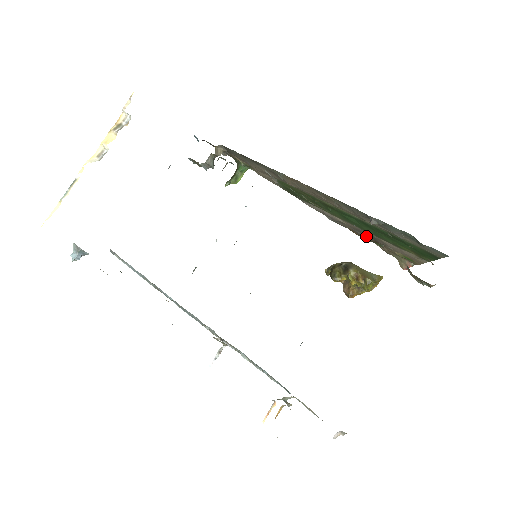
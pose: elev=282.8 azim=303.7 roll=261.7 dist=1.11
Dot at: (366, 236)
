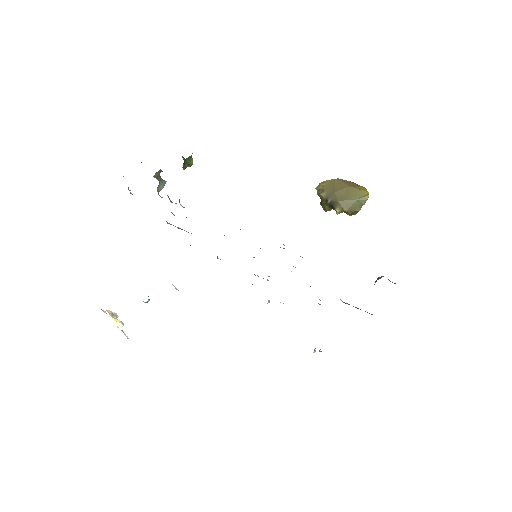
Dot at: occluded
